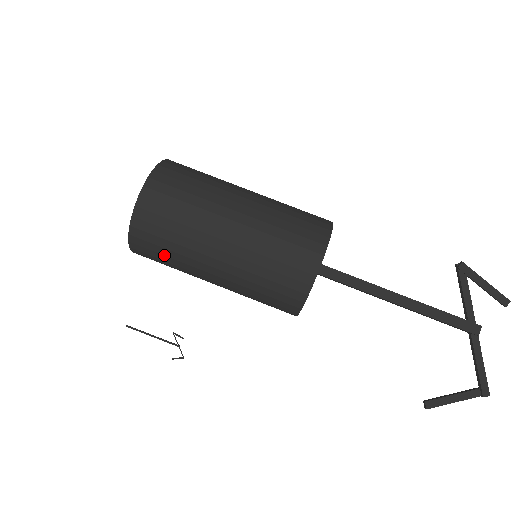
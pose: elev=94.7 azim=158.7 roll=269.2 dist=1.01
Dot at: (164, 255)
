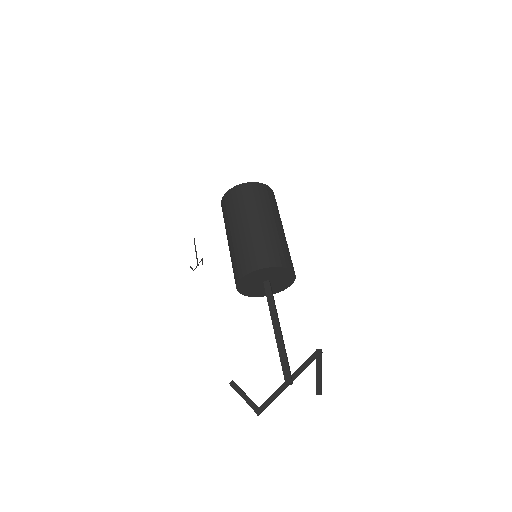
Dot at: (225, 214)
